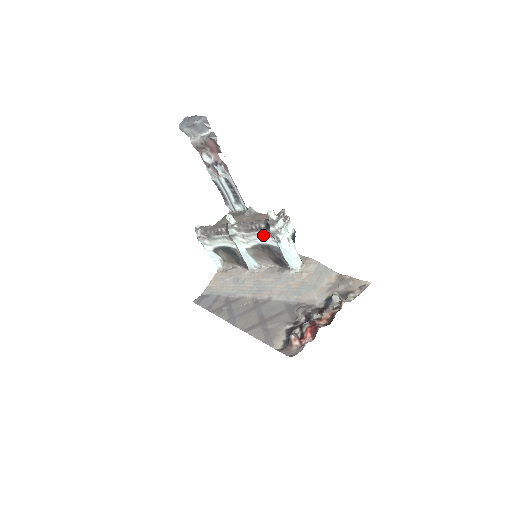
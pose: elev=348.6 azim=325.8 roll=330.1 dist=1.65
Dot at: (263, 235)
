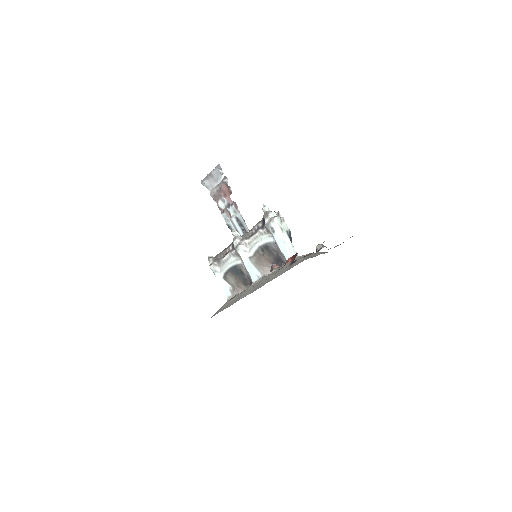
Dot at: (261, 235)
